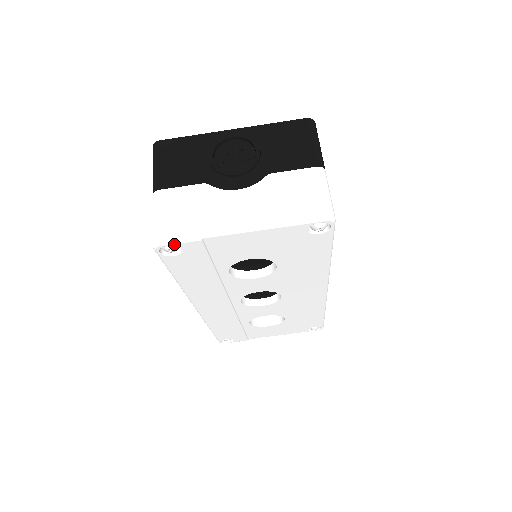
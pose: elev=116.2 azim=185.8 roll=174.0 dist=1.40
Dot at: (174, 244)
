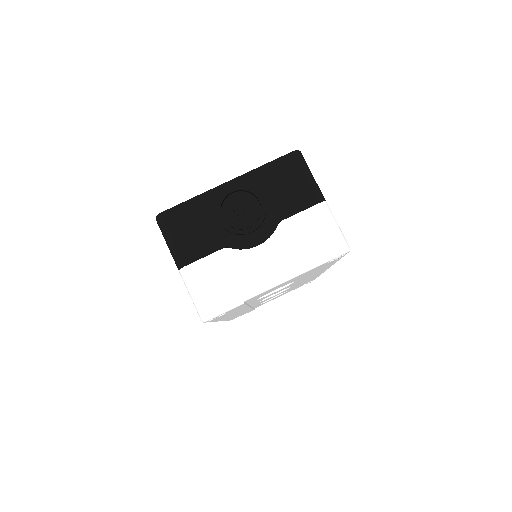
Dot at: (221, 314)
